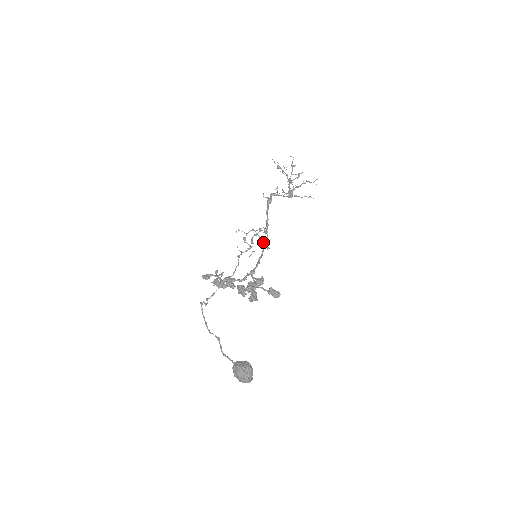
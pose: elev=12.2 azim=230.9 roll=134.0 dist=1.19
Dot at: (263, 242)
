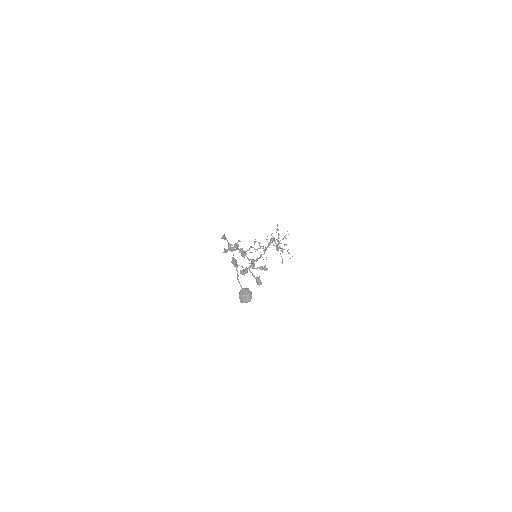
Dot at: (261, 254)
